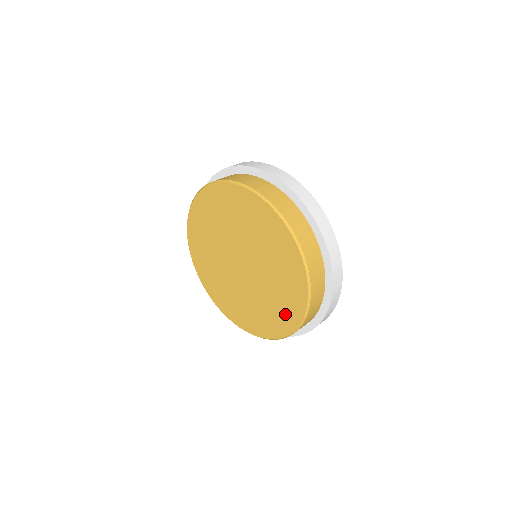
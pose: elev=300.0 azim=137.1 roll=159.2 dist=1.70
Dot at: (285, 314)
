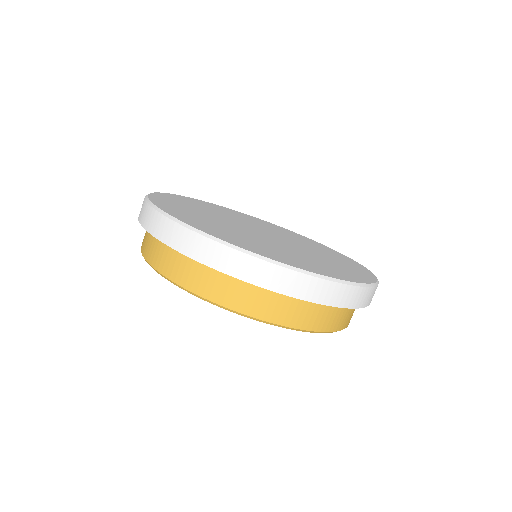
Dot at: occluded
